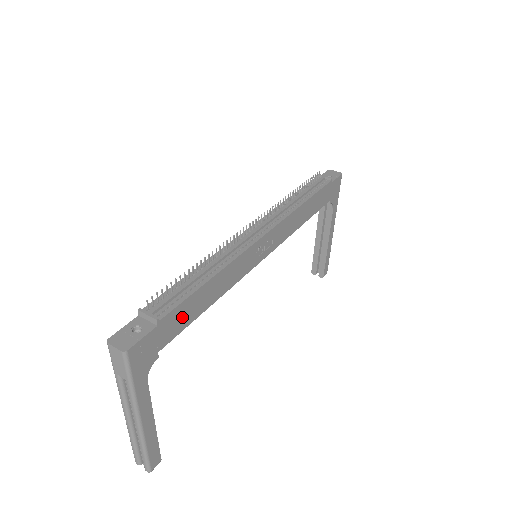
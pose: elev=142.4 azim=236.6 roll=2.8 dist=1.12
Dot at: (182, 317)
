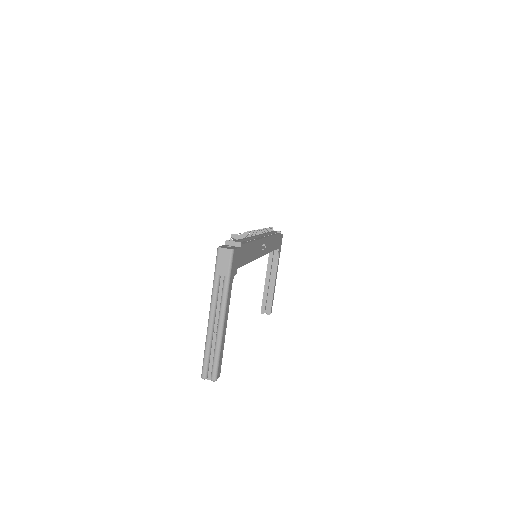
Dot at: (244, 255)
